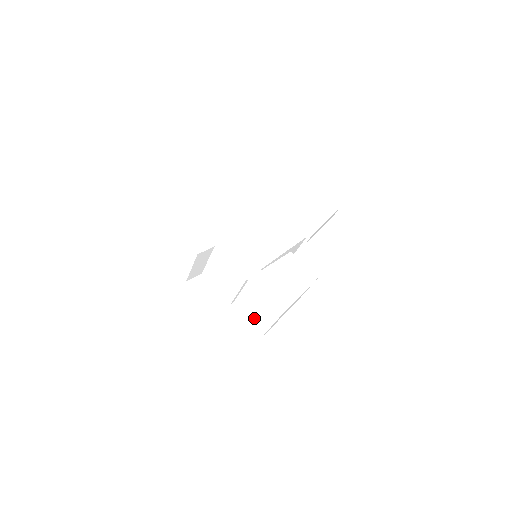
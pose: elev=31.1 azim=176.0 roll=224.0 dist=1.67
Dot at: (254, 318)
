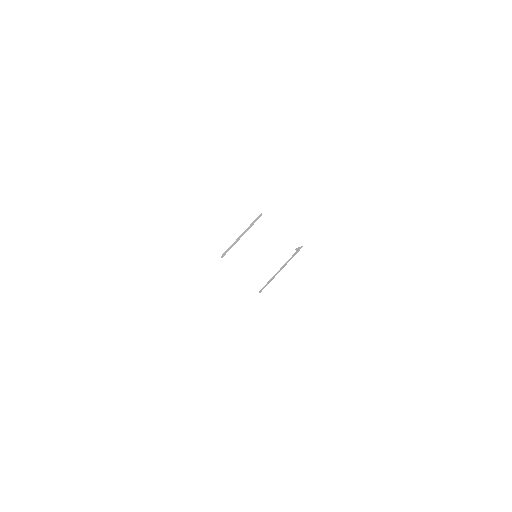
Dot at: (293, 300)
